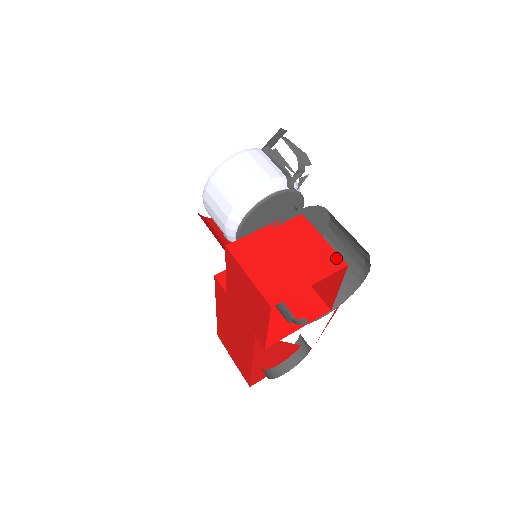
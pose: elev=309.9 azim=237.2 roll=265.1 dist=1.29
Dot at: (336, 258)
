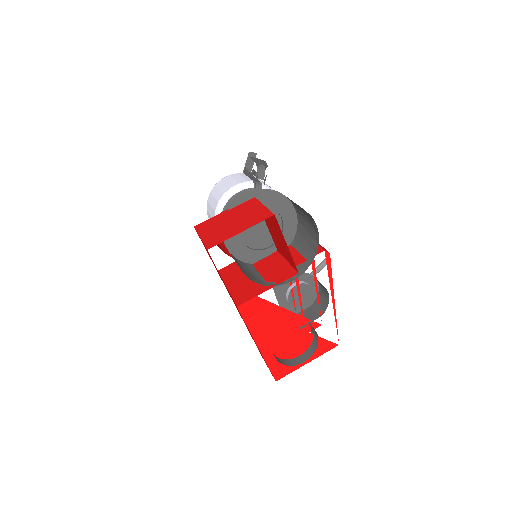
Dot at: (267, 213)
